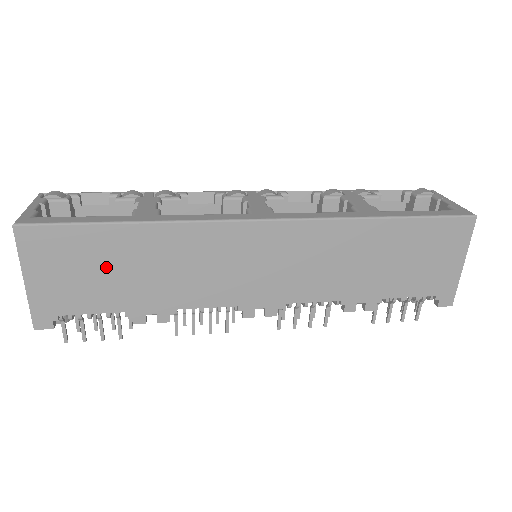
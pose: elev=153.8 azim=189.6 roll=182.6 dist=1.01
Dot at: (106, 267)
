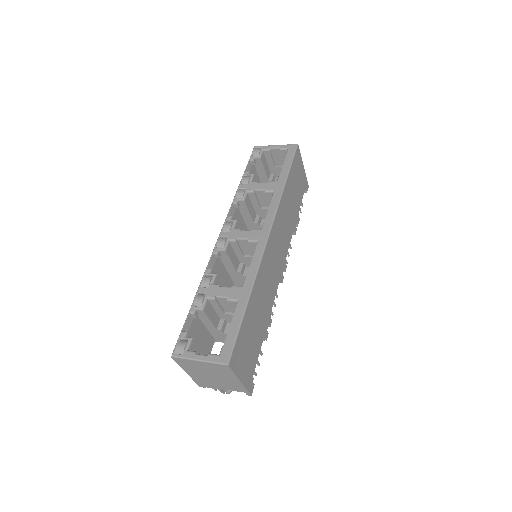
Dot at: (252, 332)
